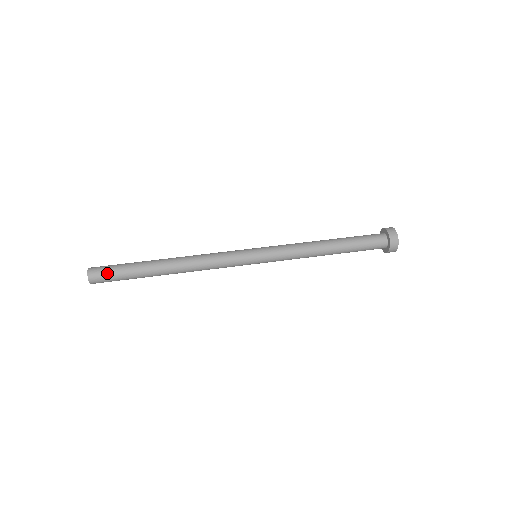
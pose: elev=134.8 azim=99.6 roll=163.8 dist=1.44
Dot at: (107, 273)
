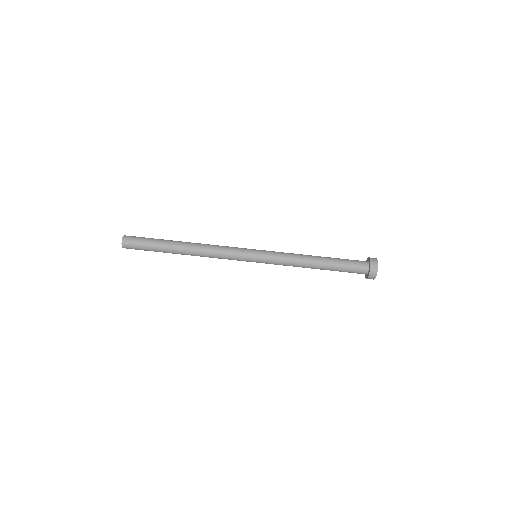
Dot at: occluded
